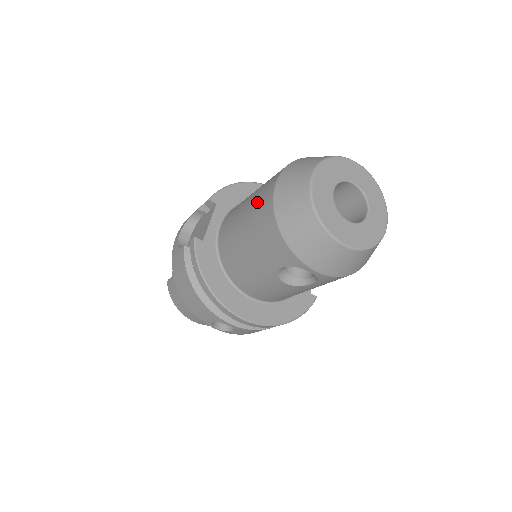
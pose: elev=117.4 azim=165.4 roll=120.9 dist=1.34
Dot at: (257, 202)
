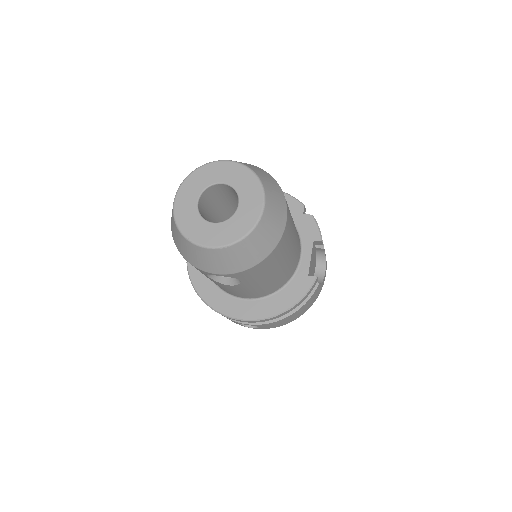
Dot at: occluded
